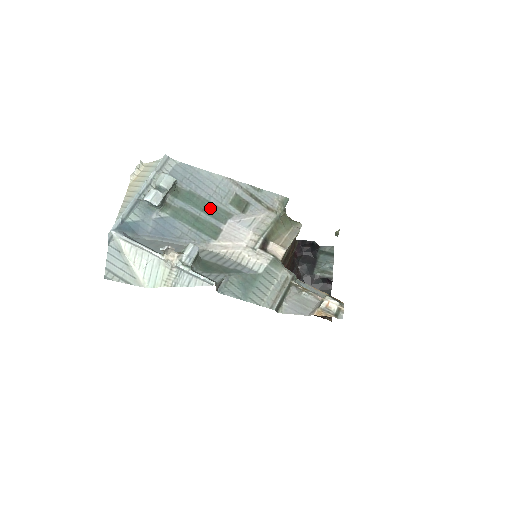
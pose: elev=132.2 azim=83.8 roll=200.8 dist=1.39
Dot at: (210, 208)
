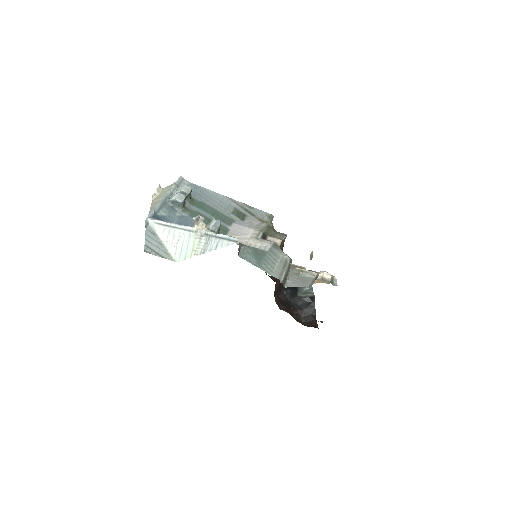
Dot at: (218, 214)
